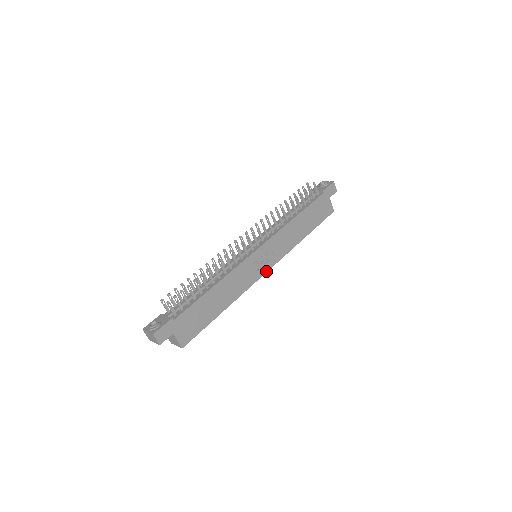
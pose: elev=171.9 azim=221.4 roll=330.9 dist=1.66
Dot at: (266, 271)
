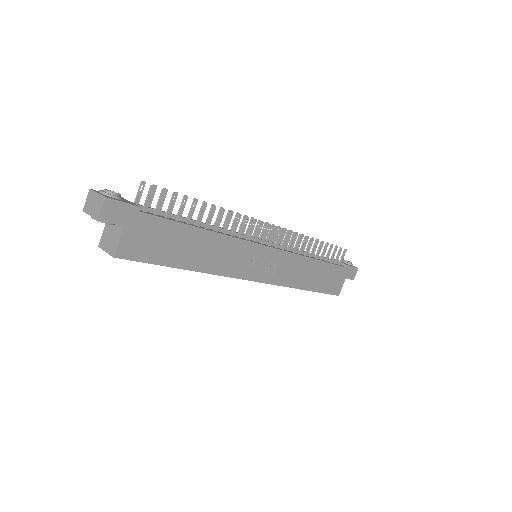
Dot at: (255, 280)
